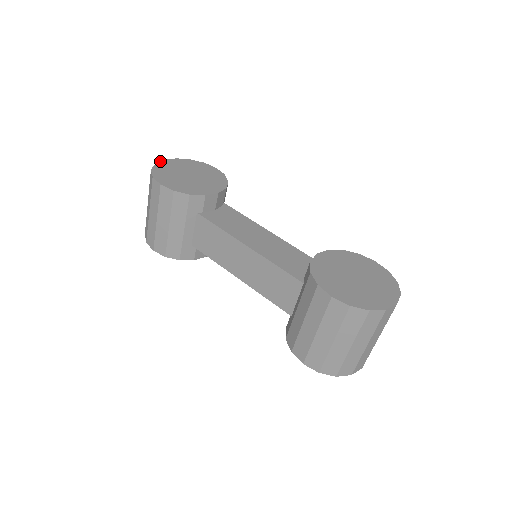
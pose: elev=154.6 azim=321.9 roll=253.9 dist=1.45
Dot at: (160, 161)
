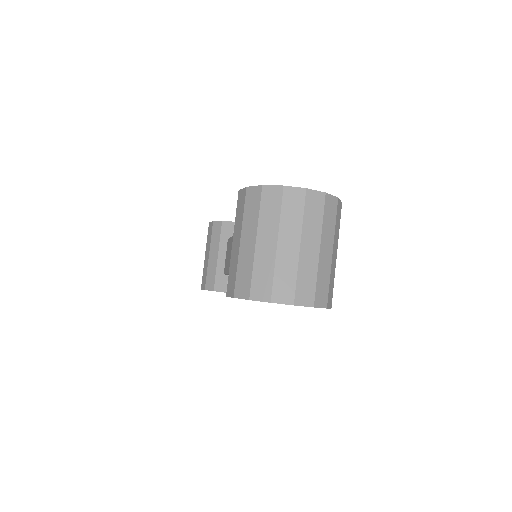
Dot at: occluded
